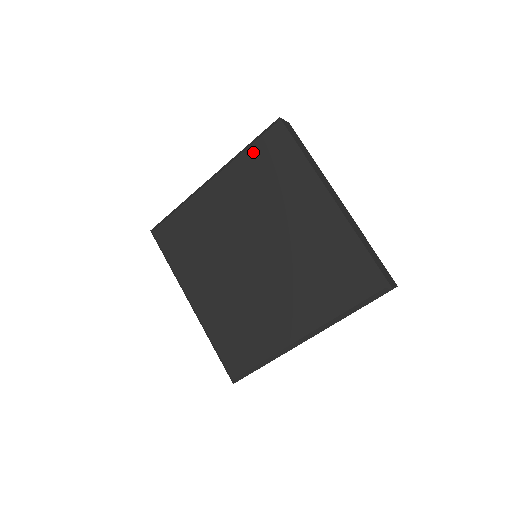
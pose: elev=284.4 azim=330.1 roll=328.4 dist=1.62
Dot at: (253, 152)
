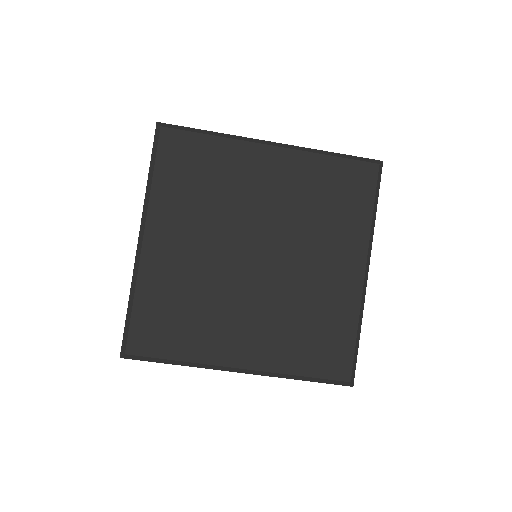
Dot at: (338, 165)
